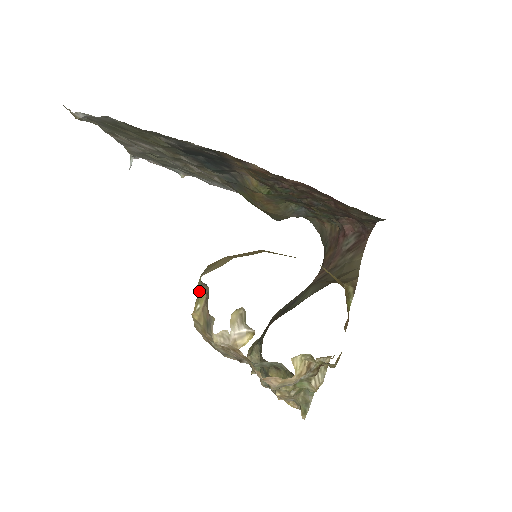
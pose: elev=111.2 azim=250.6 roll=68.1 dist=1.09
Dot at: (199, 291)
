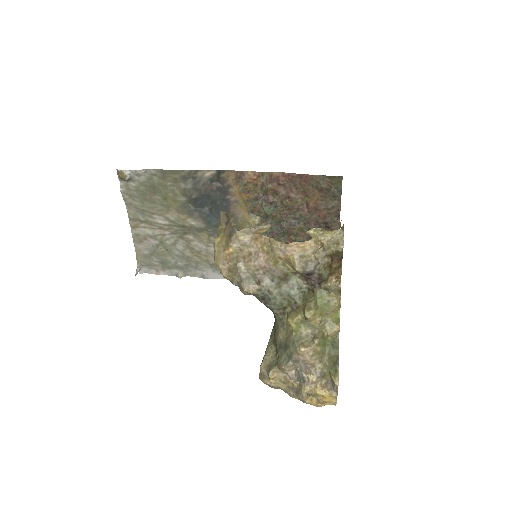
Dot at: (218, 232)
